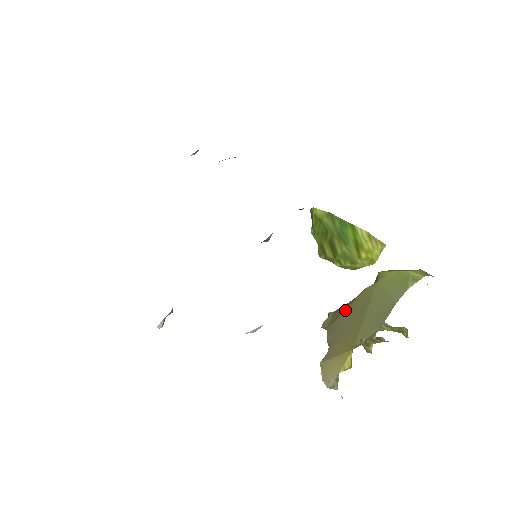
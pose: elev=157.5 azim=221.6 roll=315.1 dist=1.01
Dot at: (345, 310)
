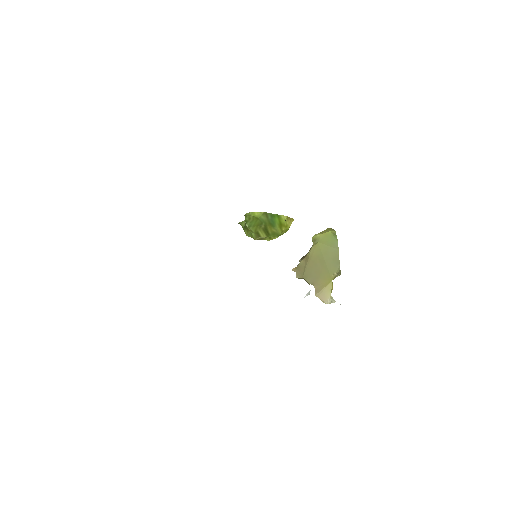
Dot at: (307, 264)
